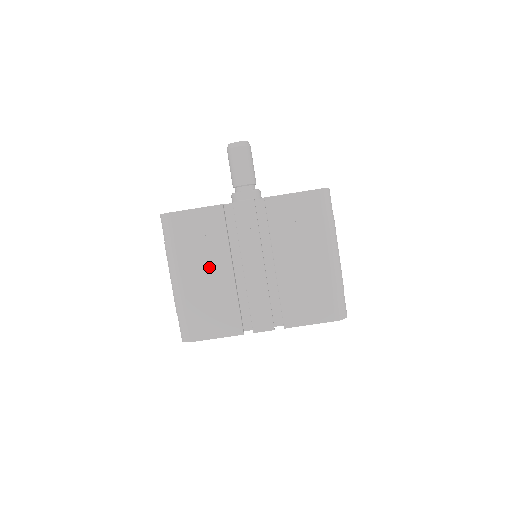
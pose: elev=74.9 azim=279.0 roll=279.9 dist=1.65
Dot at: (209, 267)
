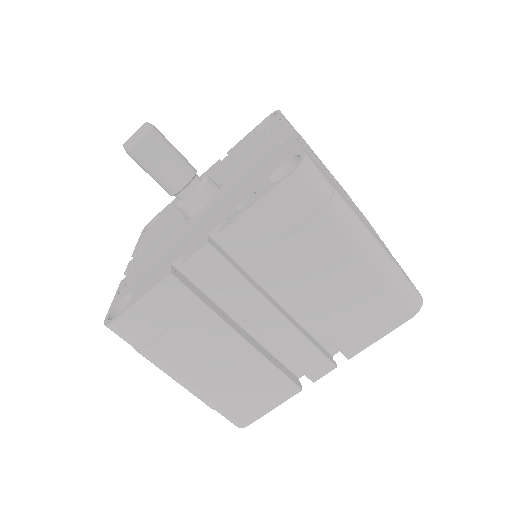
Dot at: (210, 350)
